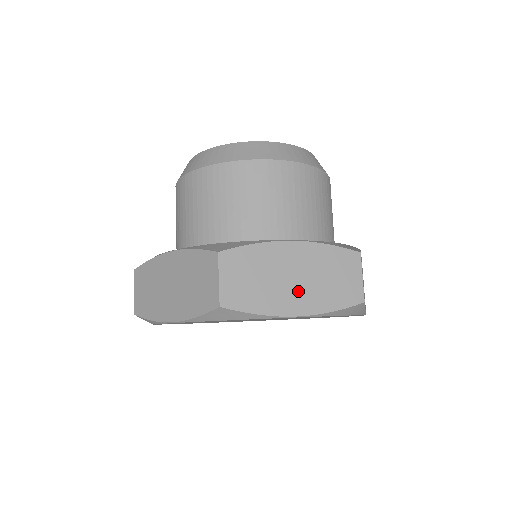
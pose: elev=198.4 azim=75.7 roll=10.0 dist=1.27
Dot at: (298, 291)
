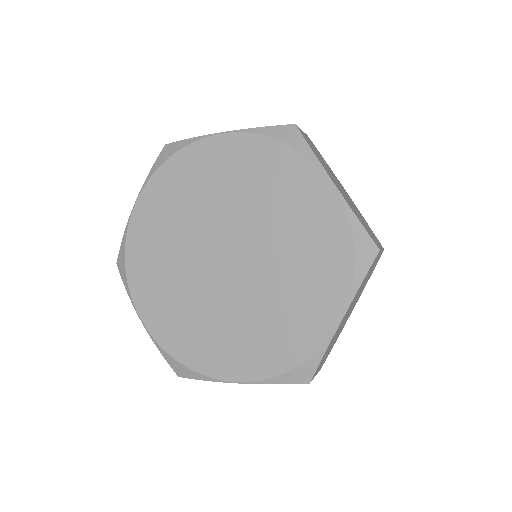
Dot at: occluded
